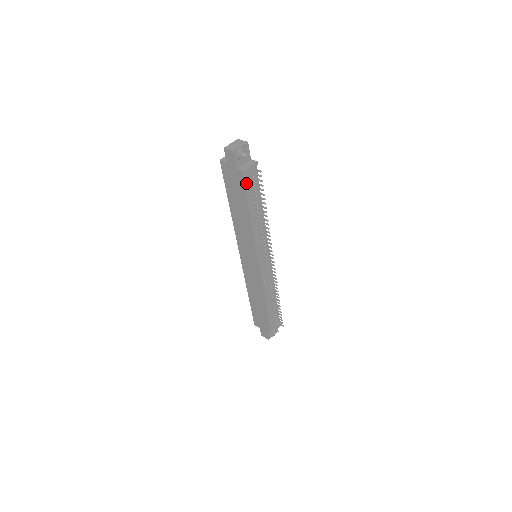
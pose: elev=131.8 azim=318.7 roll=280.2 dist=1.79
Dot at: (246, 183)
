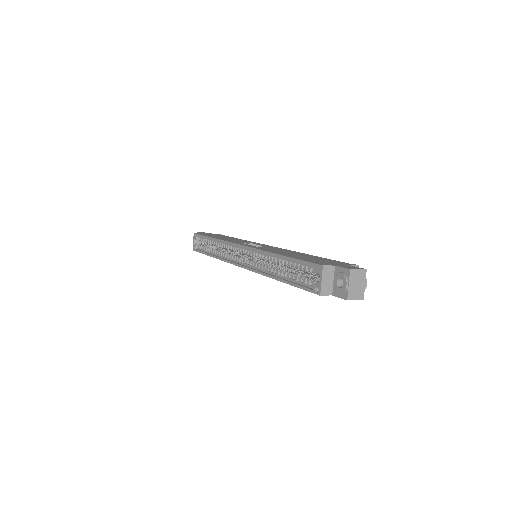
Dot at: occluded
